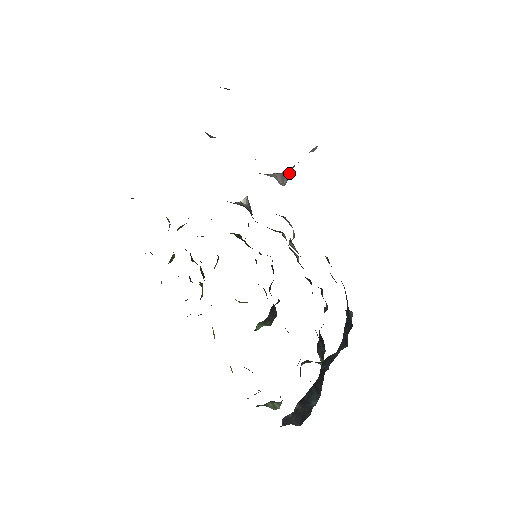
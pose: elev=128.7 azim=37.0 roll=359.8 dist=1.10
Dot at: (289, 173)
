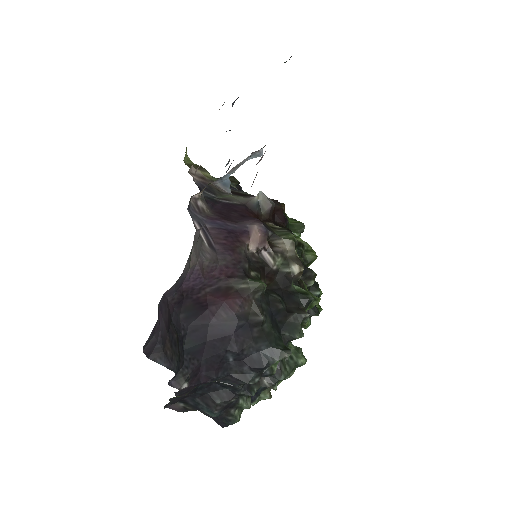
Dot at: (226, 183)
